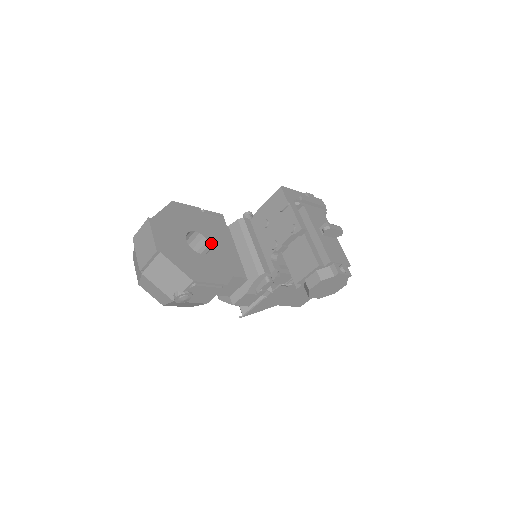
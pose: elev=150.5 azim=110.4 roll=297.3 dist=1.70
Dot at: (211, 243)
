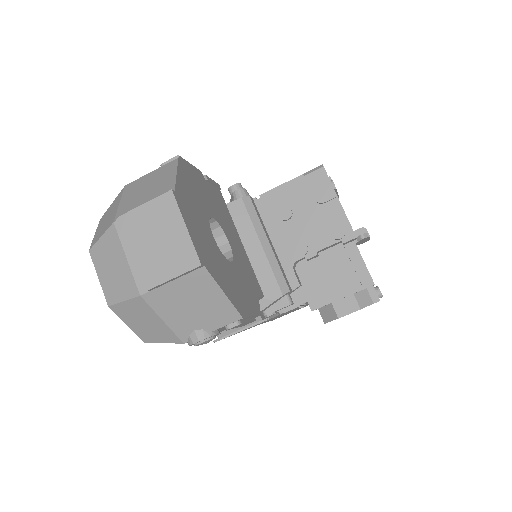
Dot at: (229, 239)
